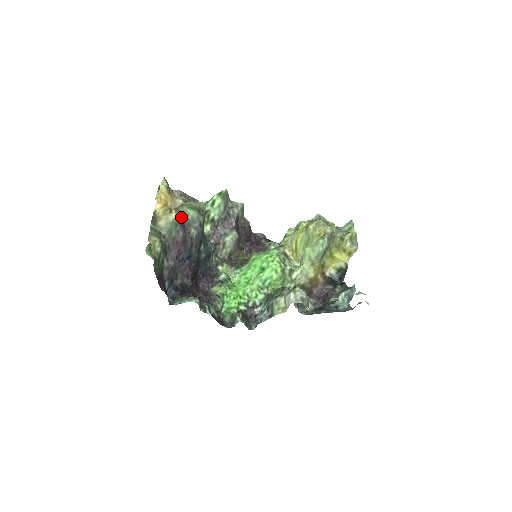
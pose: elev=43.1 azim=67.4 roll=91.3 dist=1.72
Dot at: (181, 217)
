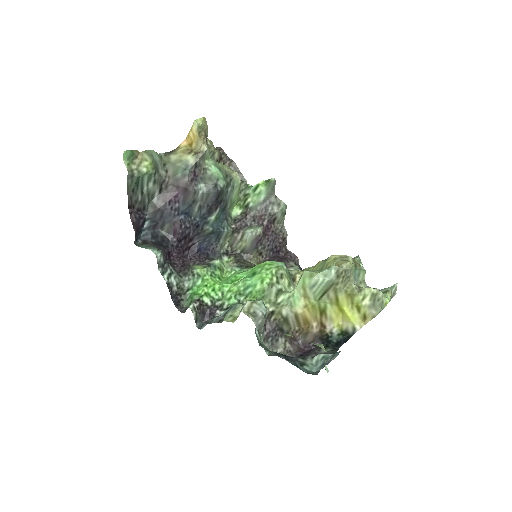
Dot at: (197, 164)
